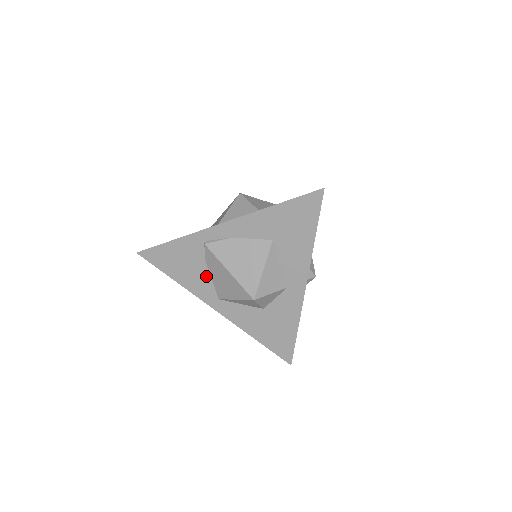
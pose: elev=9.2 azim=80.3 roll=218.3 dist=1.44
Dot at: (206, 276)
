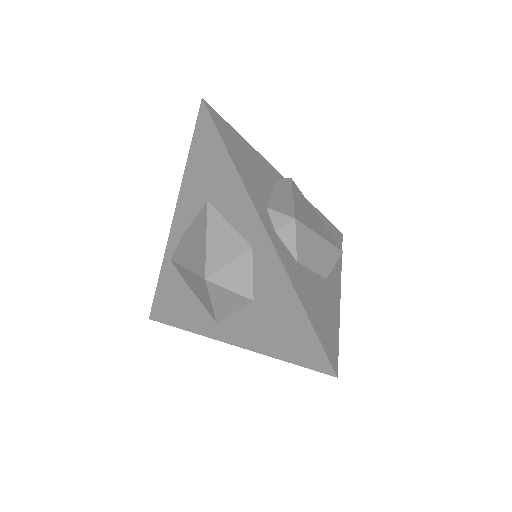
Dot at: (194, 300)
